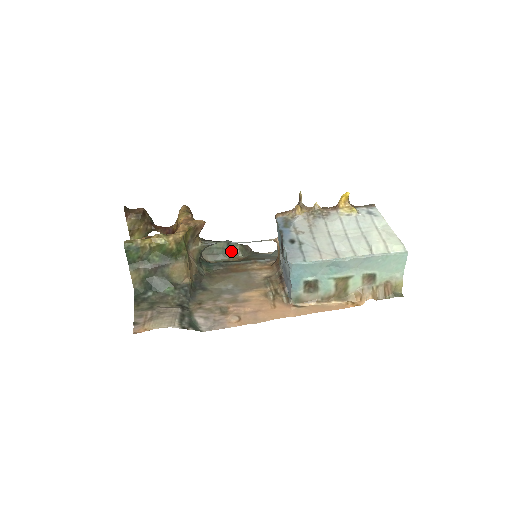
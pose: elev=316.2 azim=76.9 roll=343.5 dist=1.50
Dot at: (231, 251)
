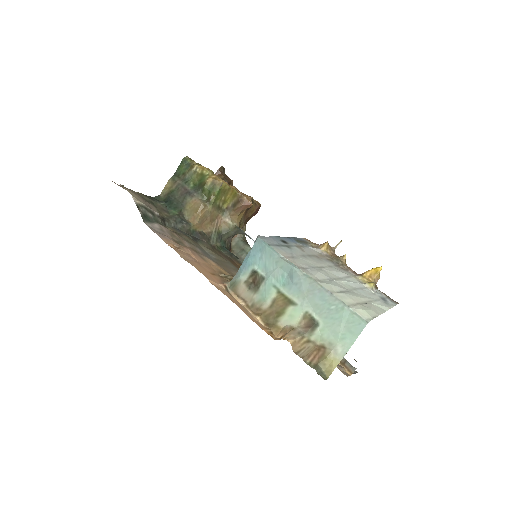
Dot at: occluded
